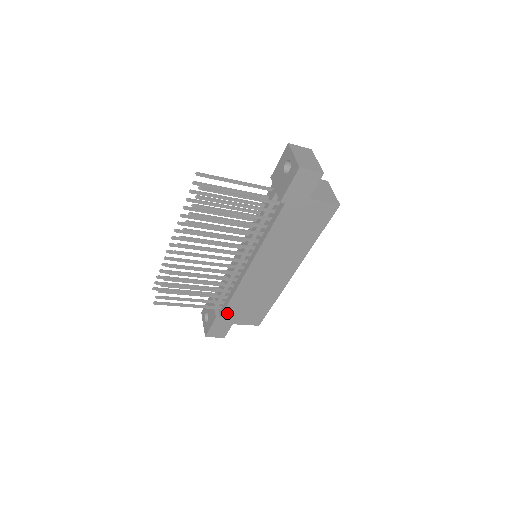
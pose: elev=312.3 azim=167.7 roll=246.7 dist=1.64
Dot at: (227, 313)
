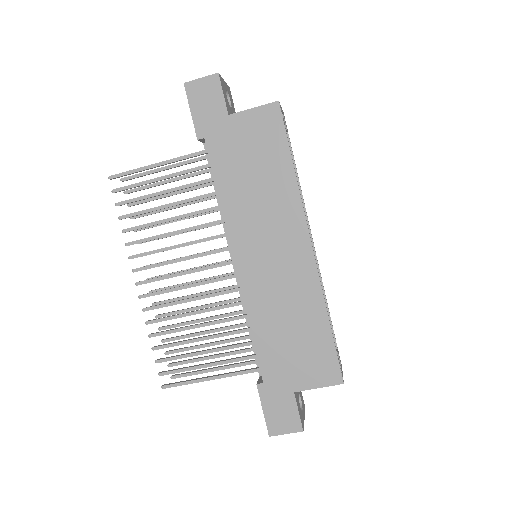
Dot at: (267, 369)
